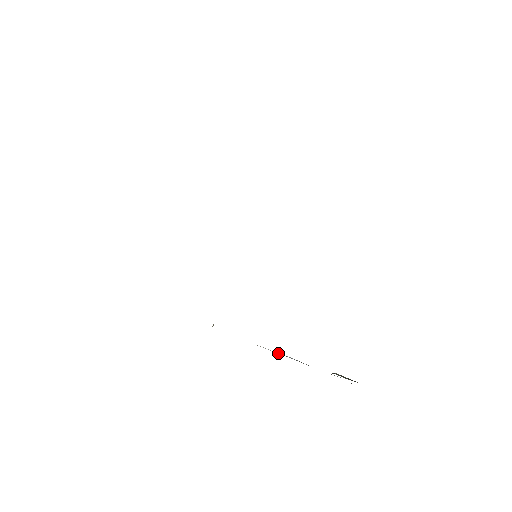
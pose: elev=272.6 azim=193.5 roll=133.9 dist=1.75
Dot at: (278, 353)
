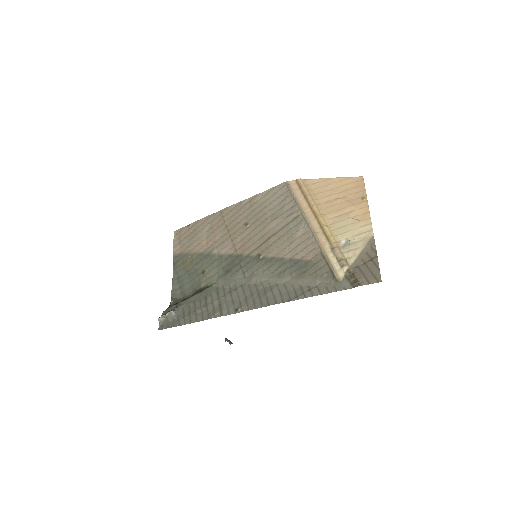
Dot at: occluded
